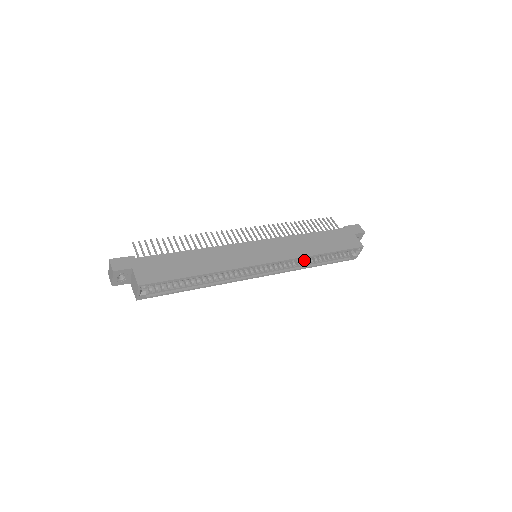
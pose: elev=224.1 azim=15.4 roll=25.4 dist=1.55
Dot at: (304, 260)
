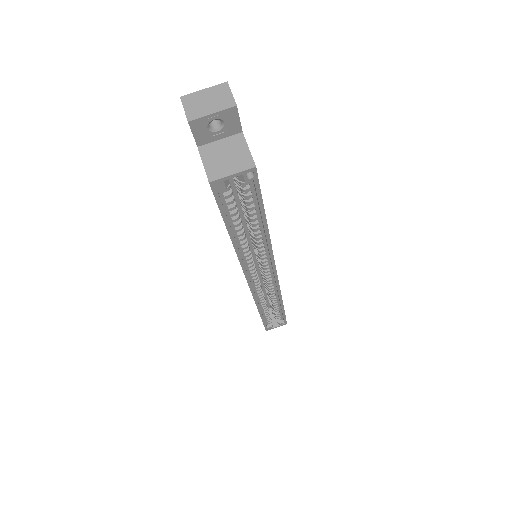
Dot at: occluded
